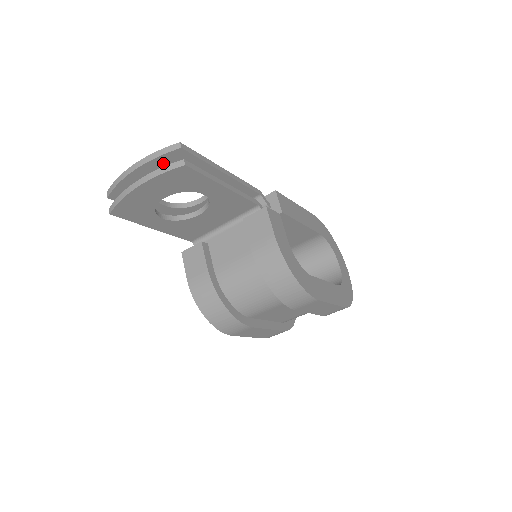
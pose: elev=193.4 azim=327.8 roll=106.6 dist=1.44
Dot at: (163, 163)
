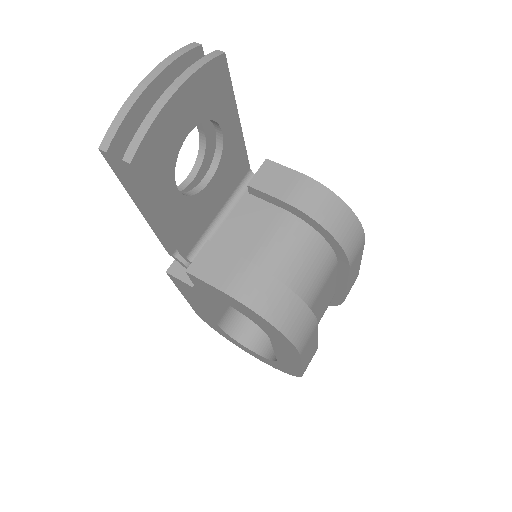
Dot at: occluded
